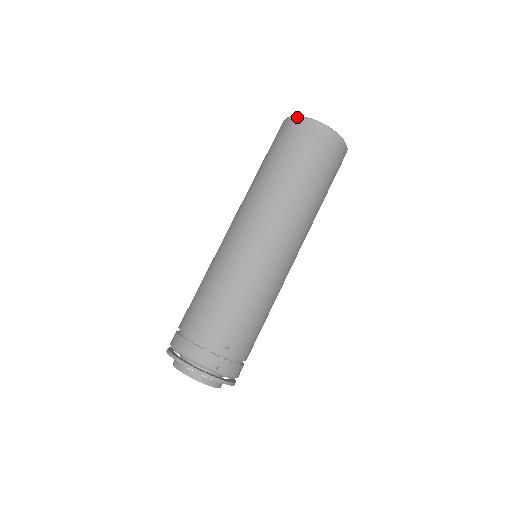
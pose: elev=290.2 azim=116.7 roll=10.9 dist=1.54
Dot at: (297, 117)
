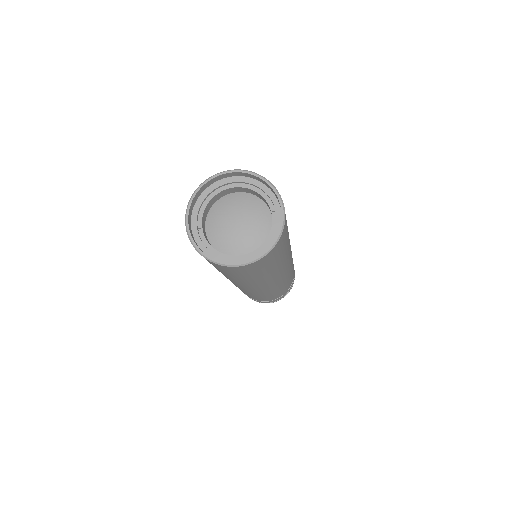
Dot at: occluded
